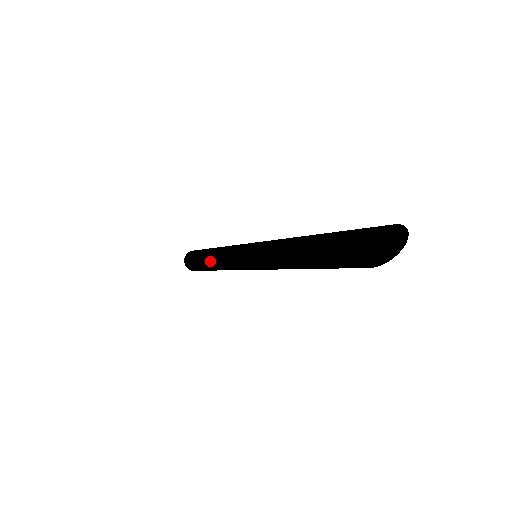
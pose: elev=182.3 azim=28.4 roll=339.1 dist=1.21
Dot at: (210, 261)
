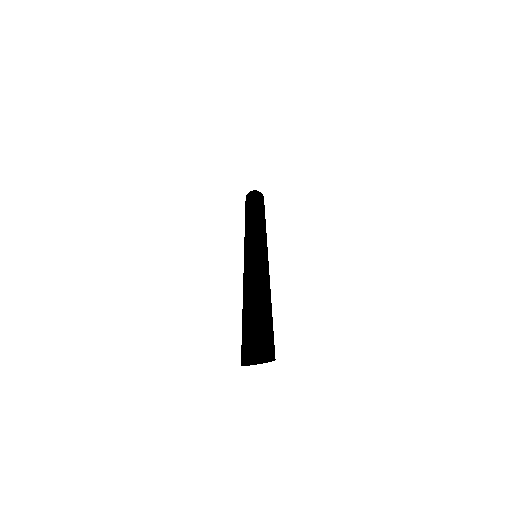
Dot at: occluded
